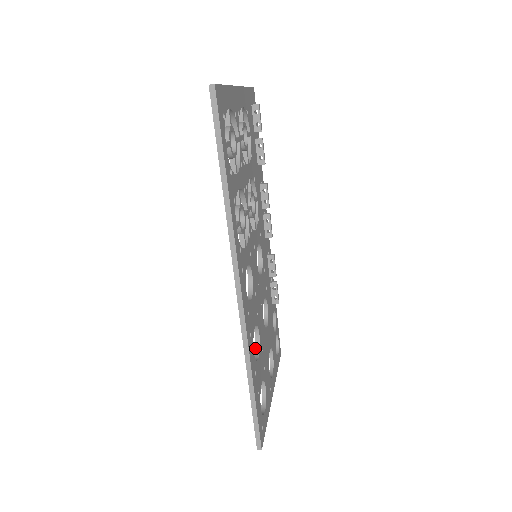
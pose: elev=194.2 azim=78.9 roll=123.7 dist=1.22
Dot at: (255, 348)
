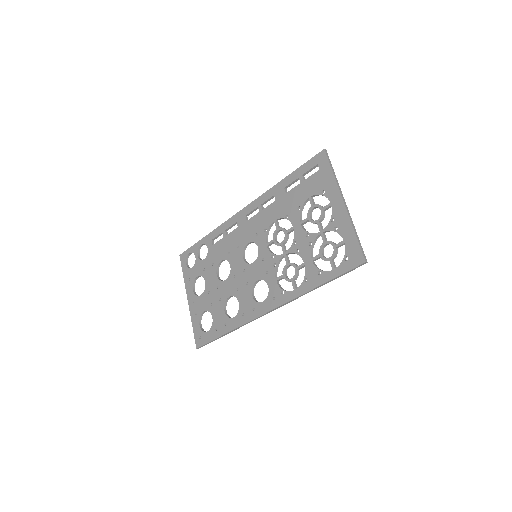
Dot at: (225, 303)
